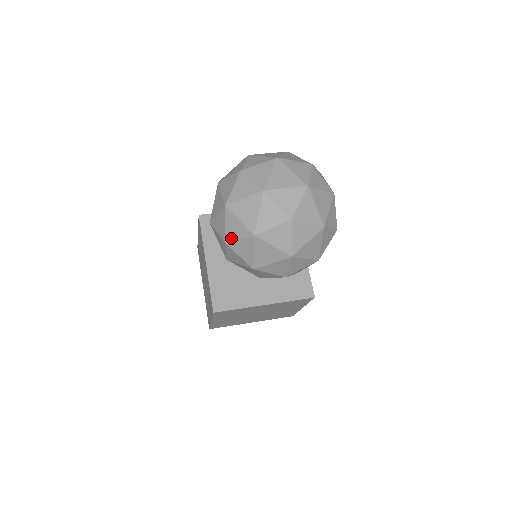
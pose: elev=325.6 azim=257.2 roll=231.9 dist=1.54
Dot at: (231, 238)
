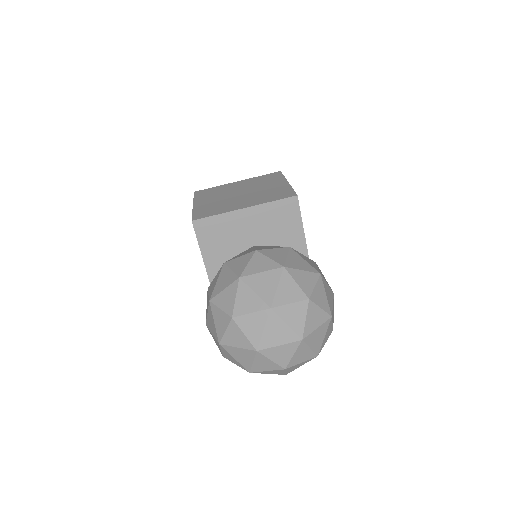
Dot at: (228, 359)
